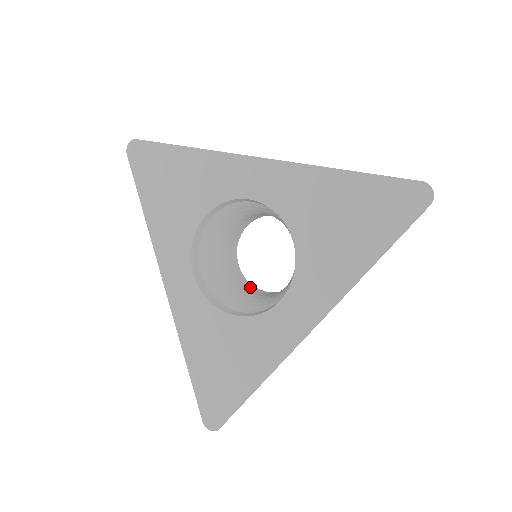
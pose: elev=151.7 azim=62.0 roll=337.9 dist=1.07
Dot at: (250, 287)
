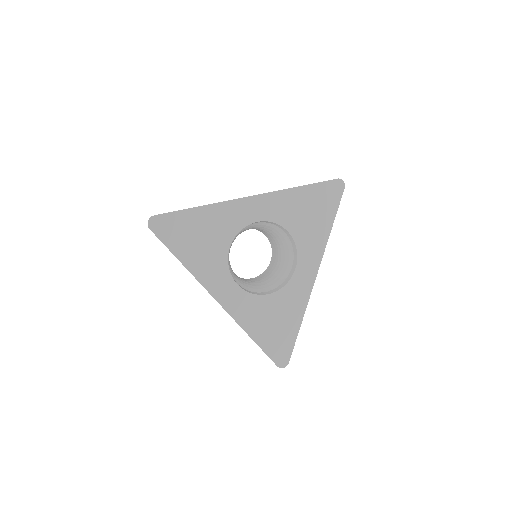
Dot at: (247, 279)
